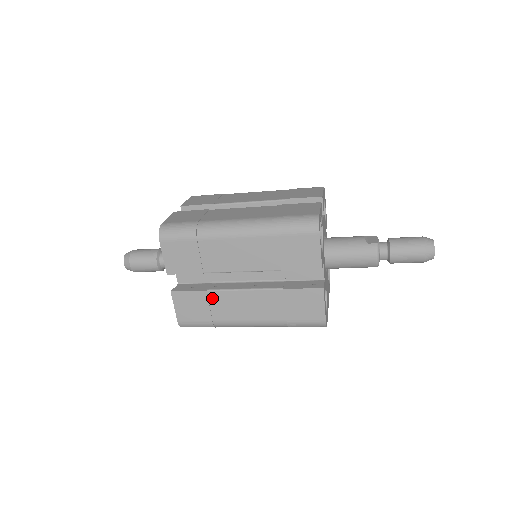
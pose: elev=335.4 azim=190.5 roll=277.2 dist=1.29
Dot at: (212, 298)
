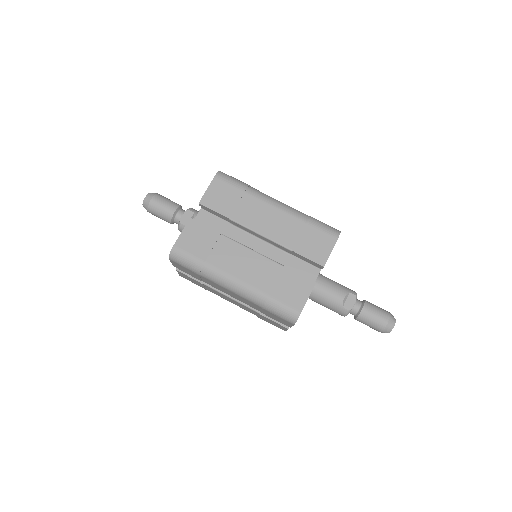
Dot at: (207, 287)
